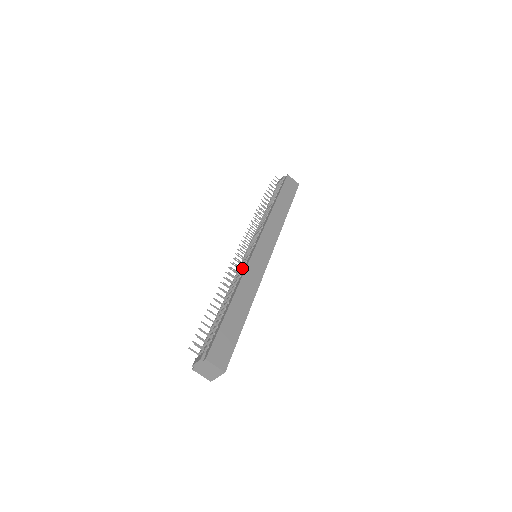
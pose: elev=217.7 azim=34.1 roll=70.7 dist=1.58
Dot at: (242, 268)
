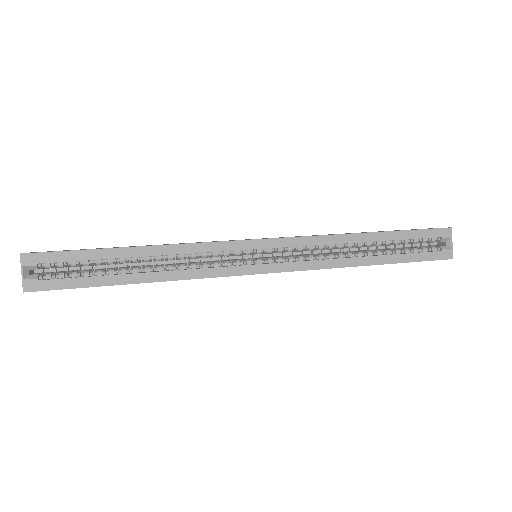
Dot at: occluded
